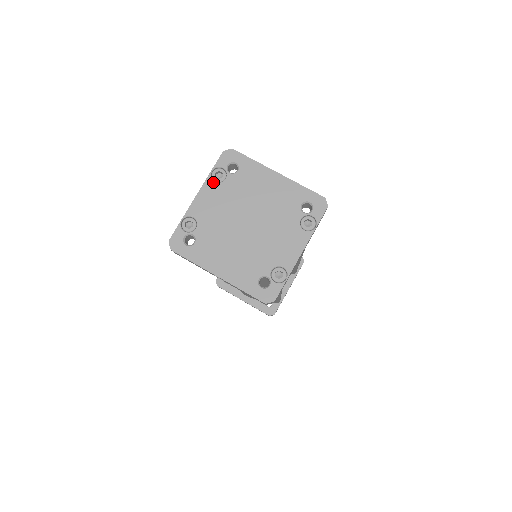
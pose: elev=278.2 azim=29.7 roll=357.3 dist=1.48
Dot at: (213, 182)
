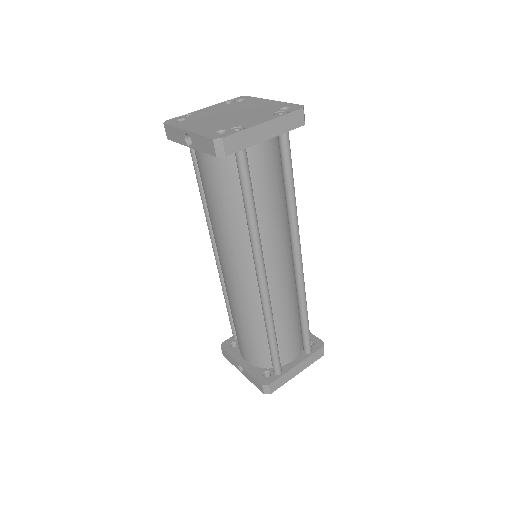
Dot at: (221, 104)
